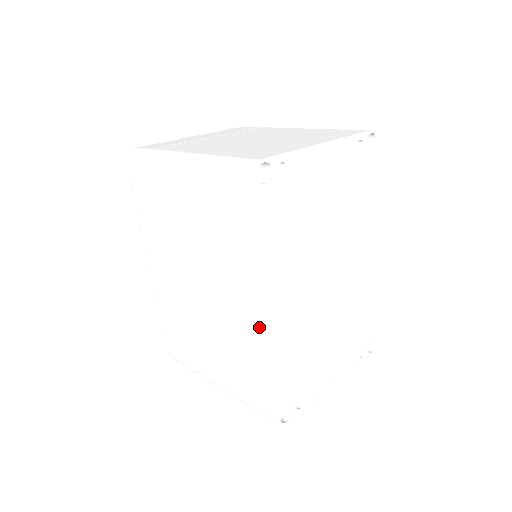
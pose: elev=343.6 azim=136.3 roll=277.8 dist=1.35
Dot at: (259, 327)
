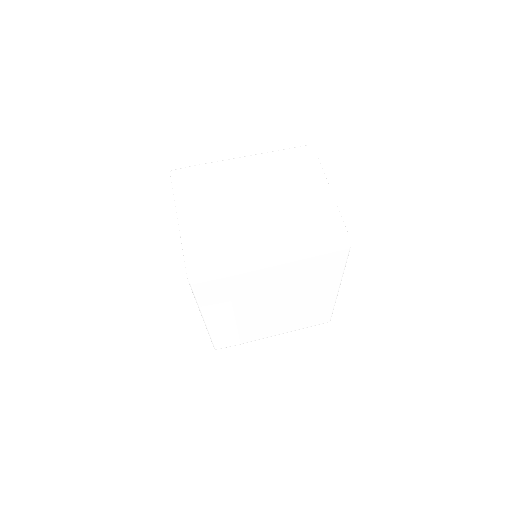
Dot at: (329, 299)
